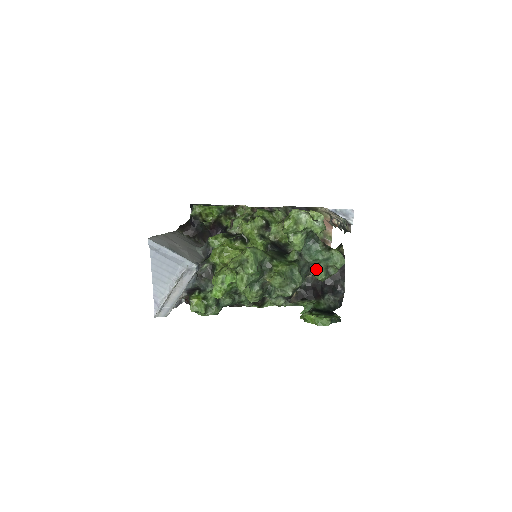
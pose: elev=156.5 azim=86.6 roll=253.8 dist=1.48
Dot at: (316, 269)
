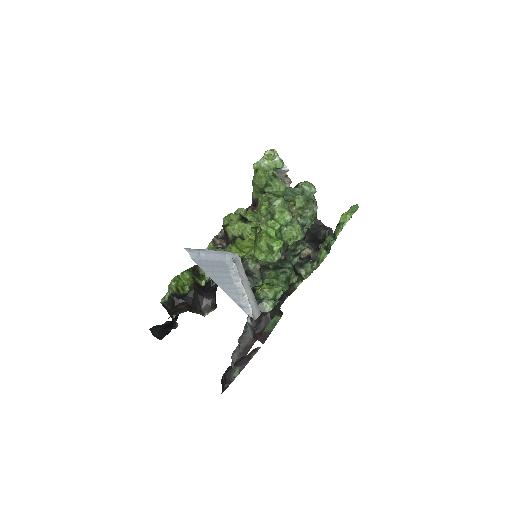
Dot at: occluded
